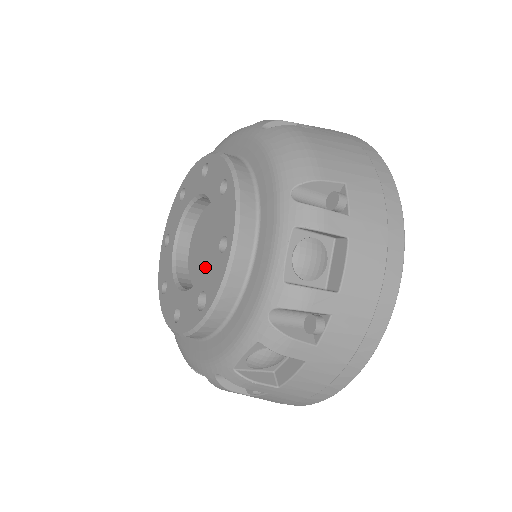
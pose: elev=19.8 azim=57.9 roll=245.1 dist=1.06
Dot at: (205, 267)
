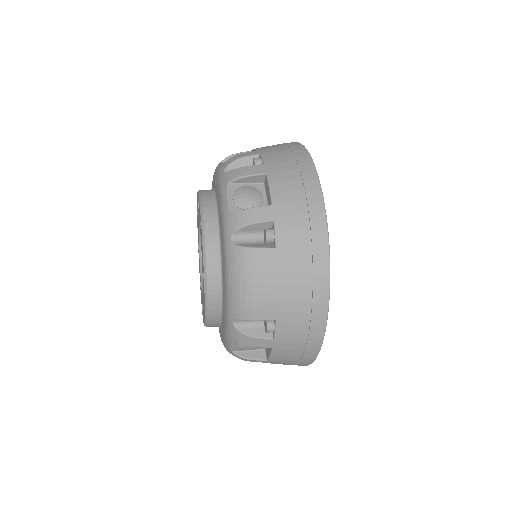
Dot at: (202, 296)
